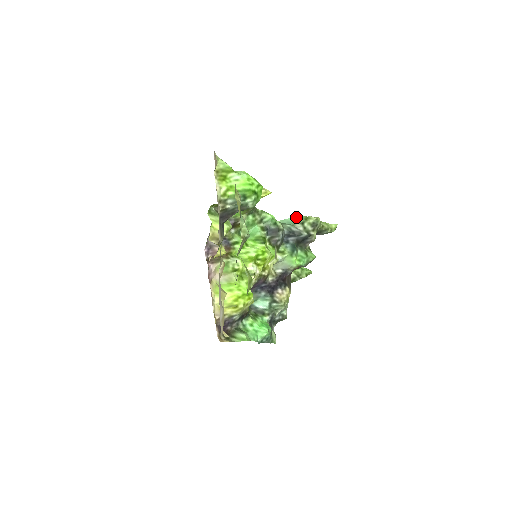
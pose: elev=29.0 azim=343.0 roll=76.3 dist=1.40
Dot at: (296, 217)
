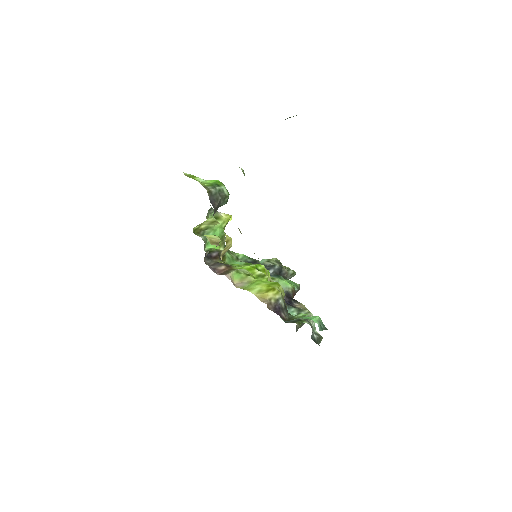
Dot at: (260, 261)
